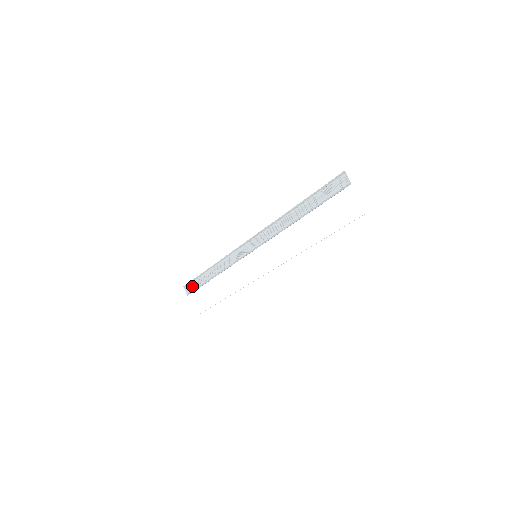
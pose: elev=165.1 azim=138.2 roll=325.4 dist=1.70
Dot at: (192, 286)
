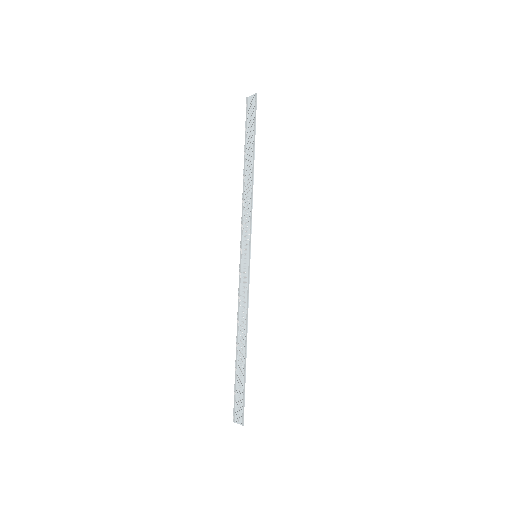
Dot at: (238, 402)
